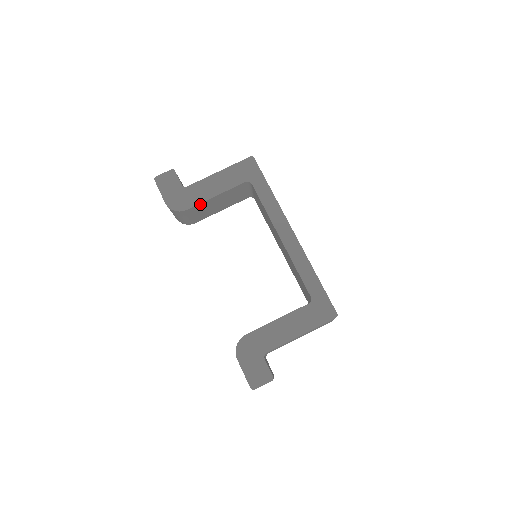
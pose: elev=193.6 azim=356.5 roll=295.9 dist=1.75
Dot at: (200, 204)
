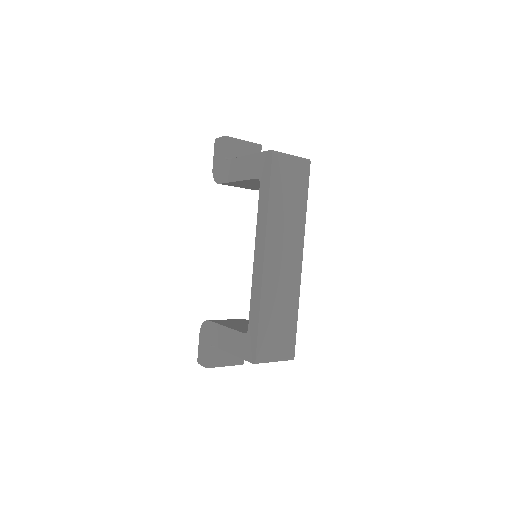
Dot at: (229, 182)
